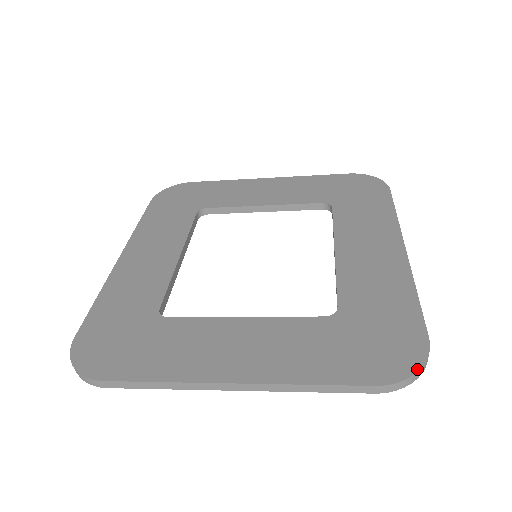
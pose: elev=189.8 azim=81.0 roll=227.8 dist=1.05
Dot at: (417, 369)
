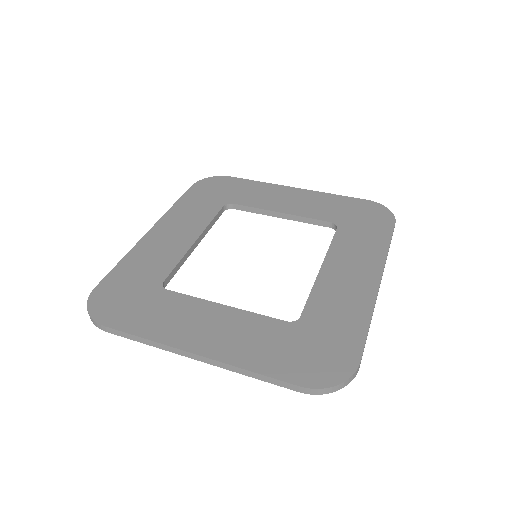
Dot at: (338, 383)
